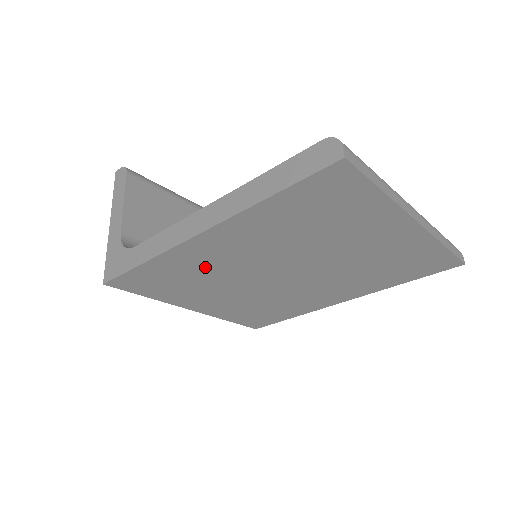
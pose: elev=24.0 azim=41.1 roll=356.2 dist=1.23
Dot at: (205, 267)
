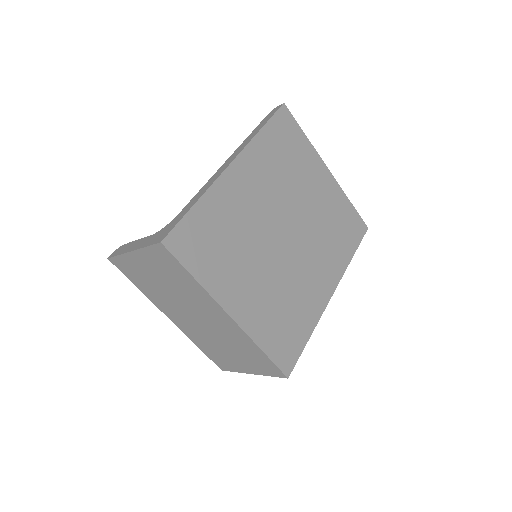
Dot at: (237, 215)
